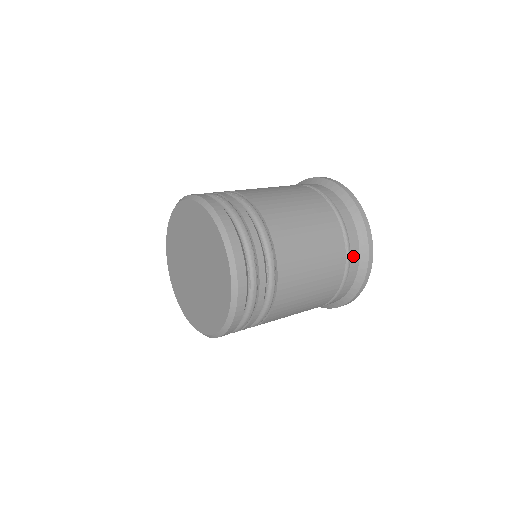
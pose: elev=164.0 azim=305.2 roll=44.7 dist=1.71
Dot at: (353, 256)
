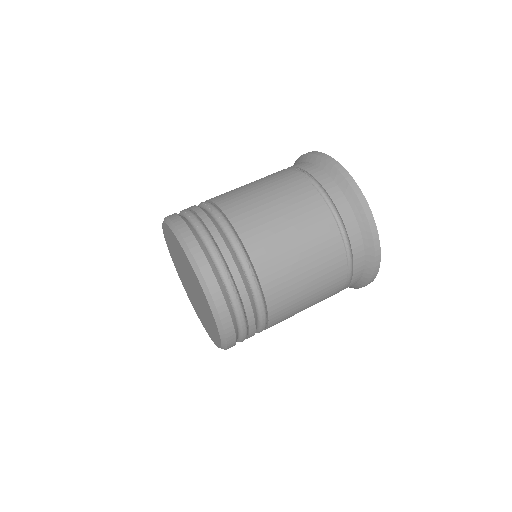
Dot at: (353, 237)
